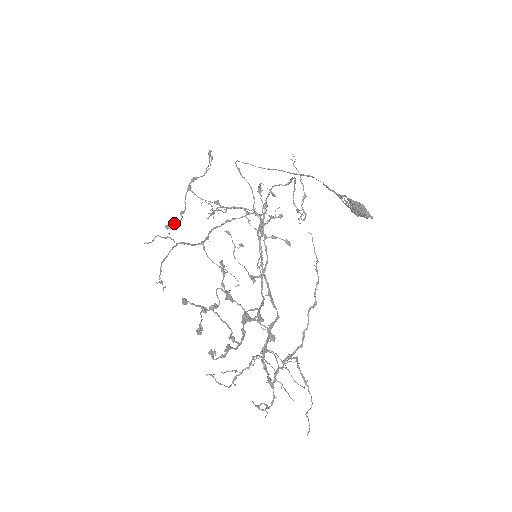
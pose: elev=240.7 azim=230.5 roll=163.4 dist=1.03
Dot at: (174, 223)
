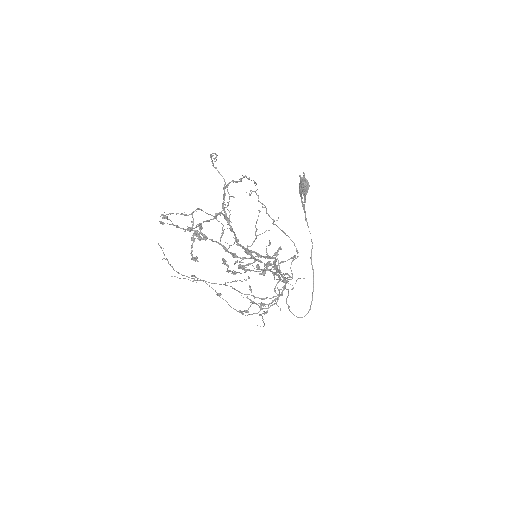
Dot at: occluded
